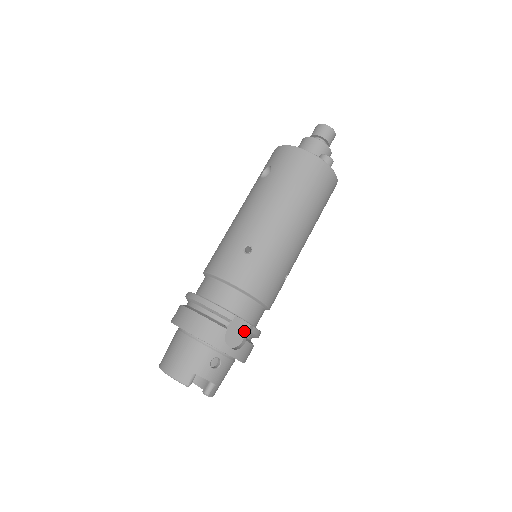
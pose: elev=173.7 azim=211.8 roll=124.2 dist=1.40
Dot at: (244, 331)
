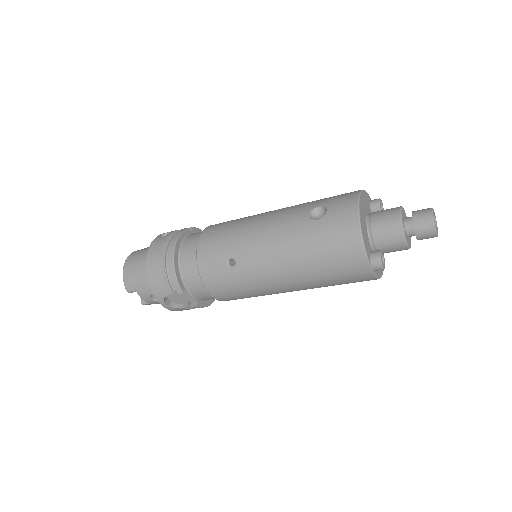
Dot at: (189, 301)
